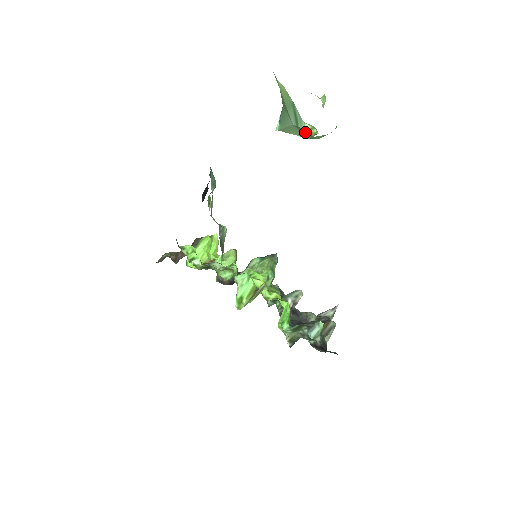
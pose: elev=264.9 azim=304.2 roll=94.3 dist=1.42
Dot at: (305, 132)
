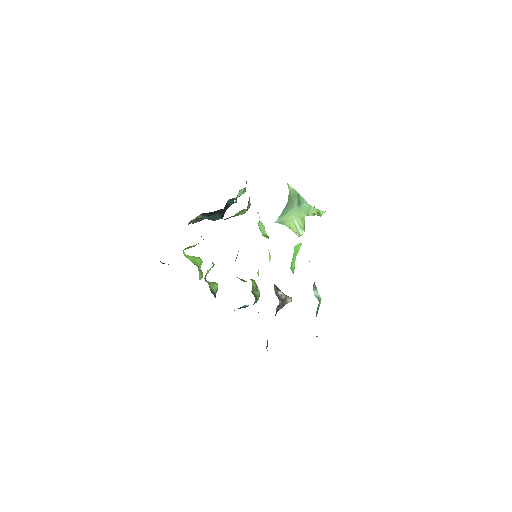
Dot at: (305, 208)
